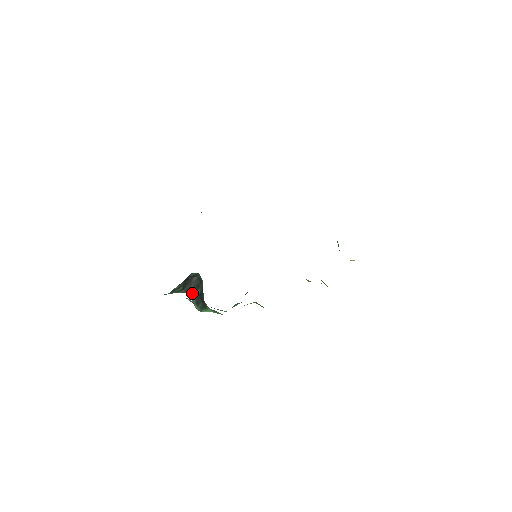
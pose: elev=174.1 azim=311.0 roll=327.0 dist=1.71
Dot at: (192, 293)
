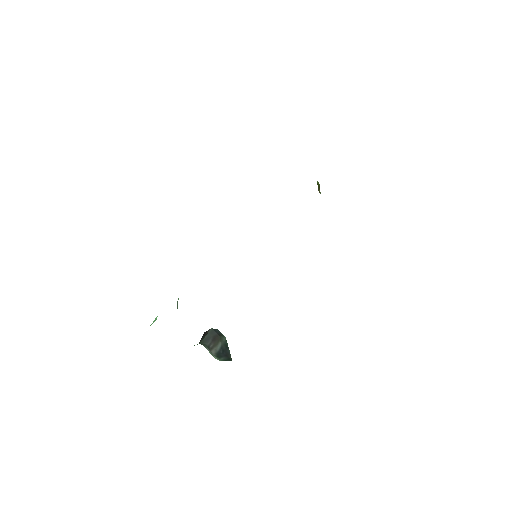
Dot at: (209, 346)
